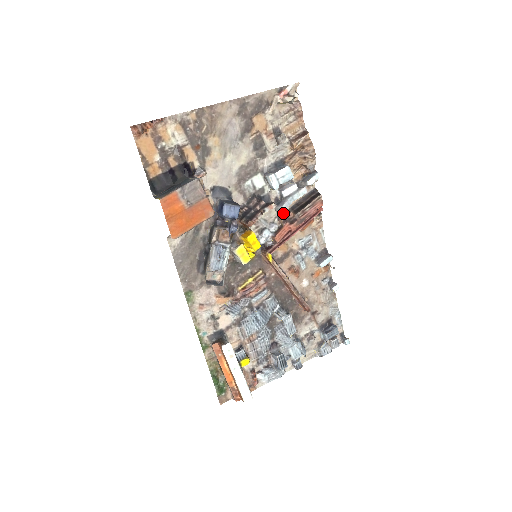
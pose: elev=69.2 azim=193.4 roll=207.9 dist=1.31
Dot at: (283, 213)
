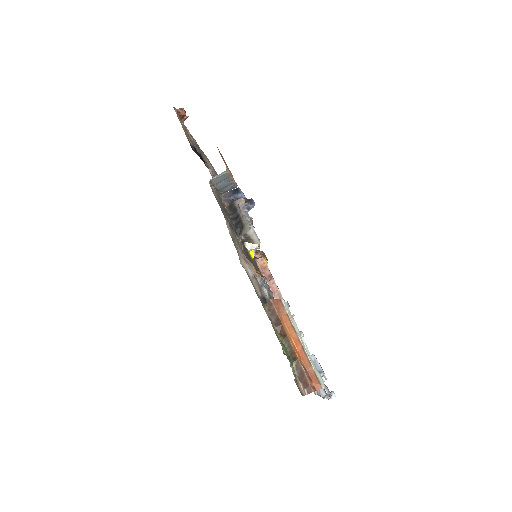
Dot at: occluded
